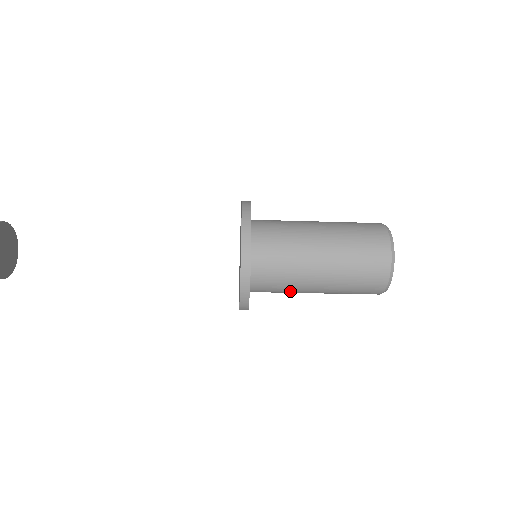
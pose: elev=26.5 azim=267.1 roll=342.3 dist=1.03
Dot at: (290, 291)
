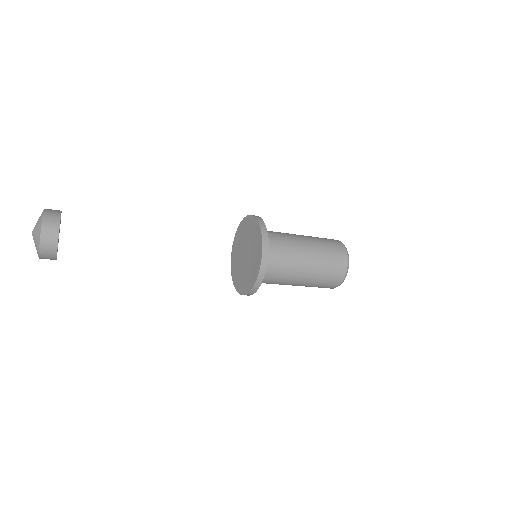
Dot at: occluded
